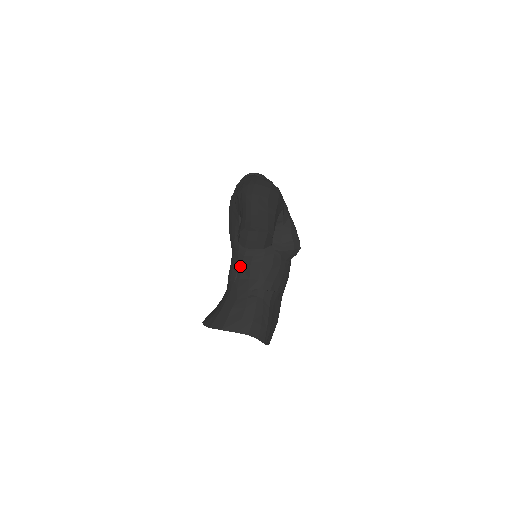
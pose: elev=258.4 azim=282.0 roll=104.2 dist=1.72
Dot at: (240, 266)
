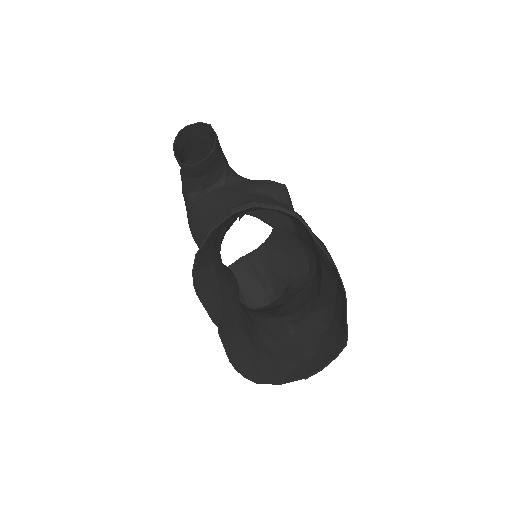
Dot at: occluded
